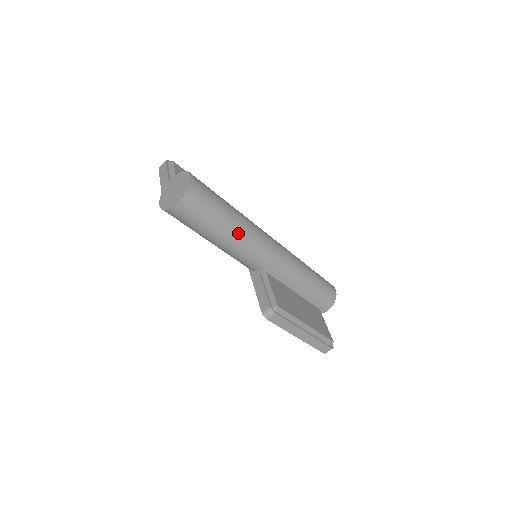
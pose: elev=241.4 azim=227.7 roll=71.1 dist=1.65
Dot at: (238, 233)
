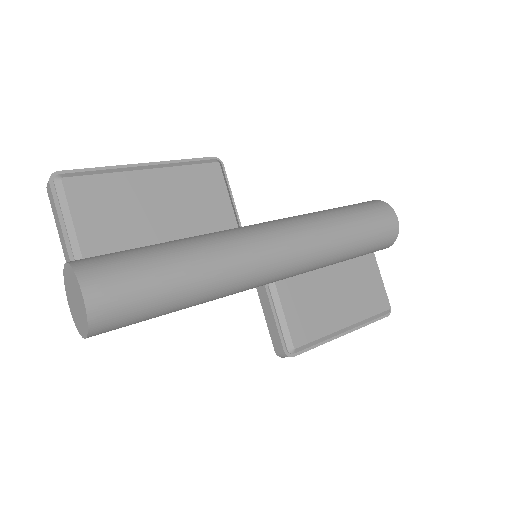
Dot at: (207, 296)
